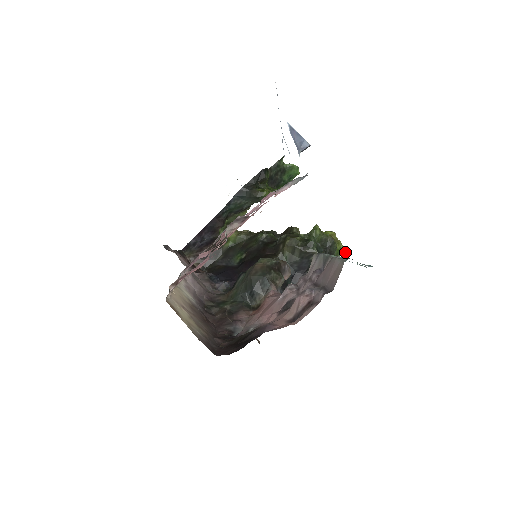
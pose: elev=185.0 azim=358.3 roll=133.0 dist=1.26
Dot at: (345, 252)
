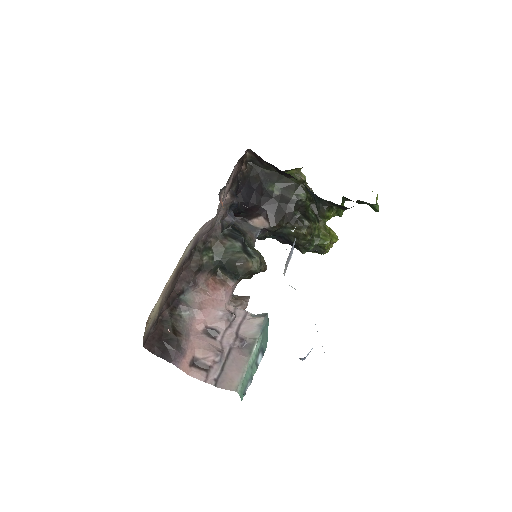
Dot at: occluded
